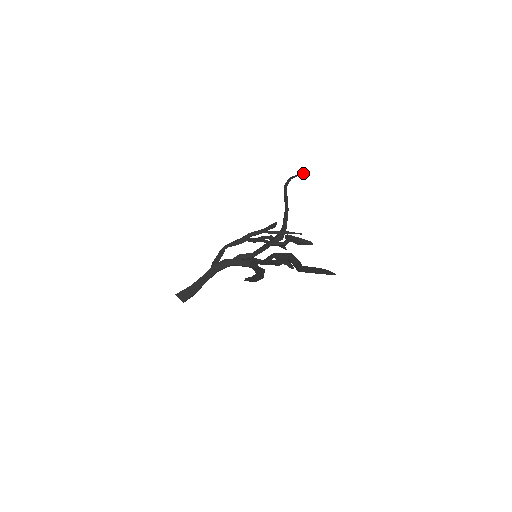
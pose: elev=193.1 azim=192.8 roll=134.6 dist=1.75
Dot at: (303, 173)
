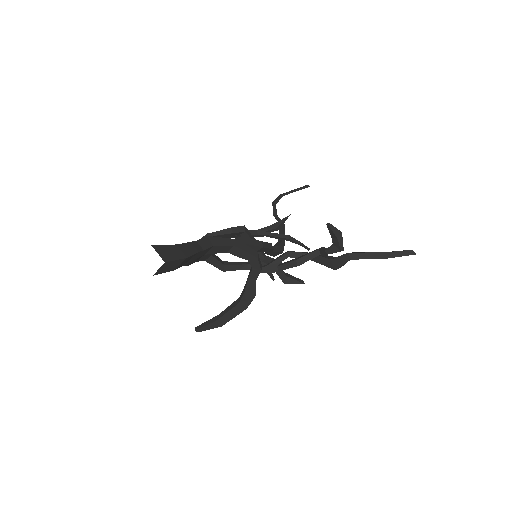
Dot at: (302, 188)
